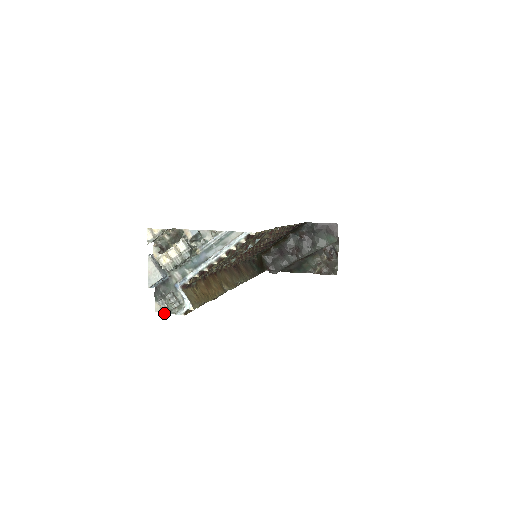
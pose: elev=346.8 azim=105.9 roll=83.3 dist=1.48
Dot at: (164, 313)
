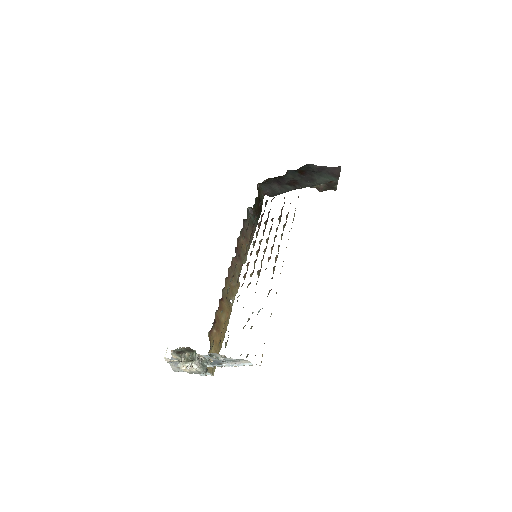
Dot at: occluded
